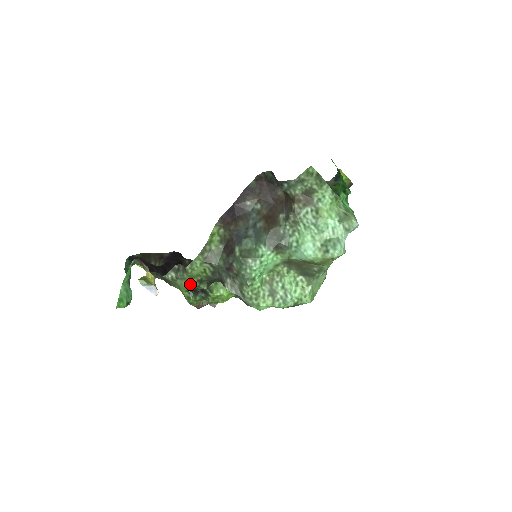
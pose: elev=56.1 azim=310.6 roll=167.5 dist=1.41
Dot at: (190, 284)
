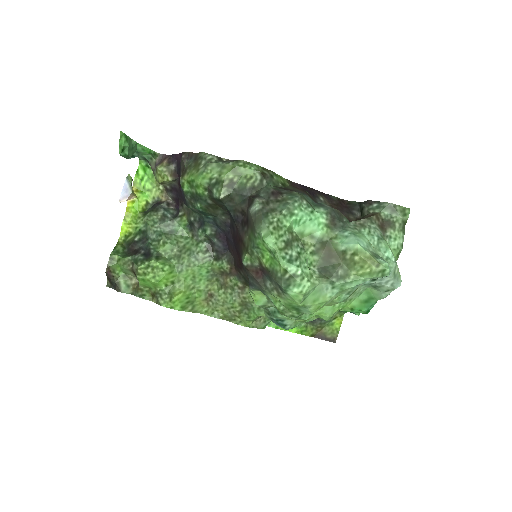
Dot at: (220, 176)
